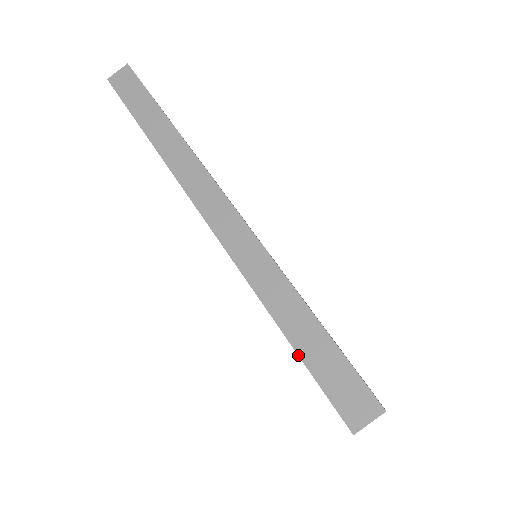
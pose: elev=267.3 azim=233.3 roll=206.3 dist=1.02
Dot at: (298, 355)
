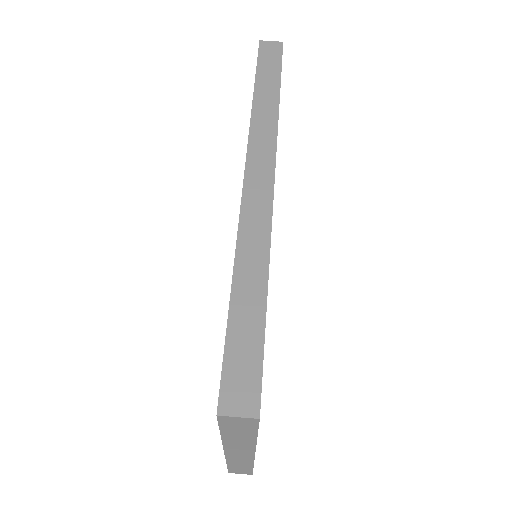
Dot at: (227, 321)
